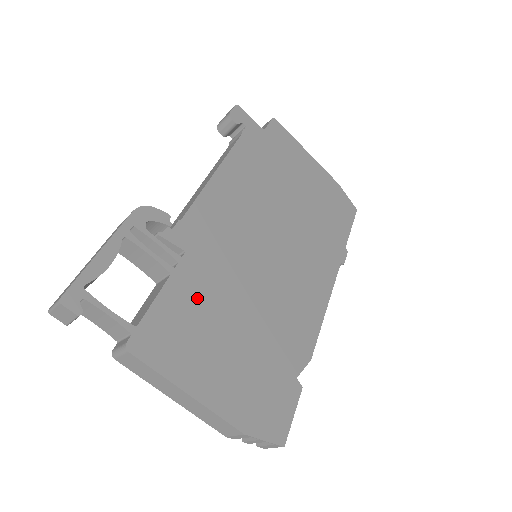
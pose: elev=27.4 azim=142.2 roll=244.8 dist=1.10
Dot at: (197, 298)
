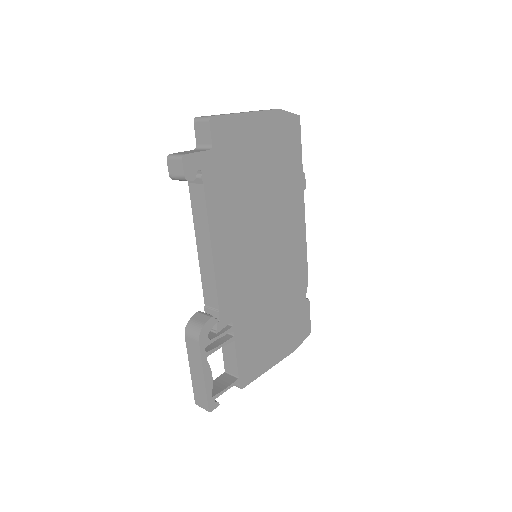
Dot at: (251, 332)
